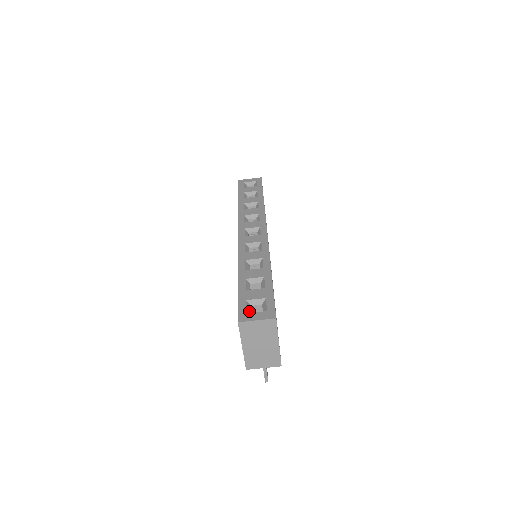
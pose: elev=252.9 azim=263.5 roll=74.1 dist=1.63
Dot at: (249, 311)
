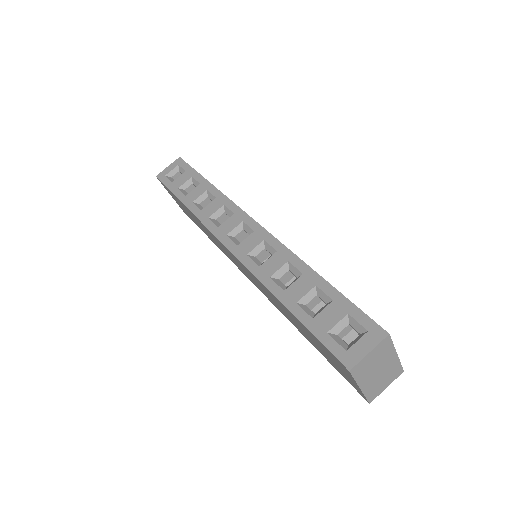
Dot at: (344, 345)
